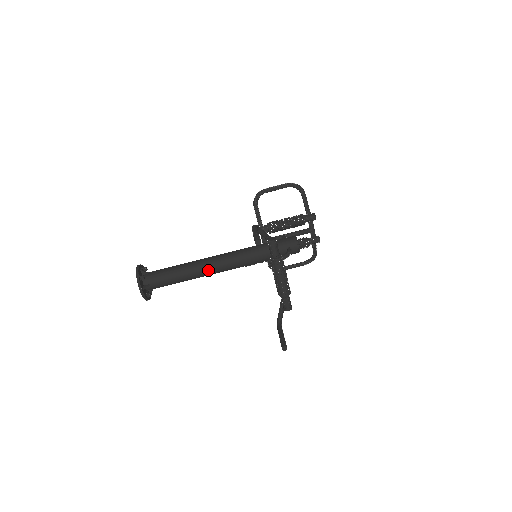
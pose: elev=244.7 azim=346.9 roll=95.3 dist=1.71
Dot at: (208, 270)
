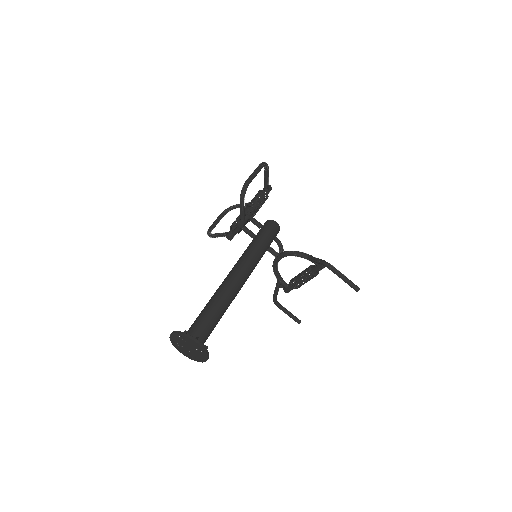
Dot at: (236, 295)
